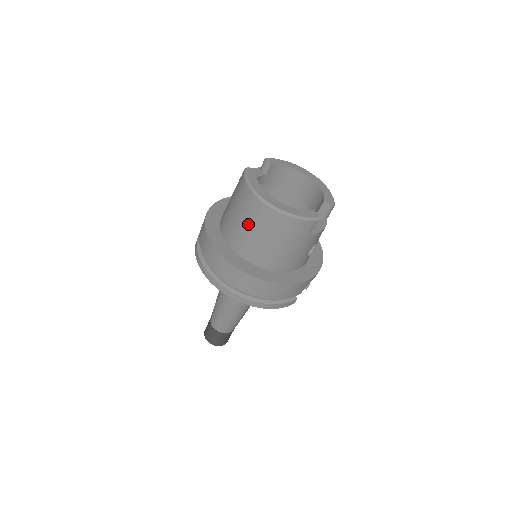
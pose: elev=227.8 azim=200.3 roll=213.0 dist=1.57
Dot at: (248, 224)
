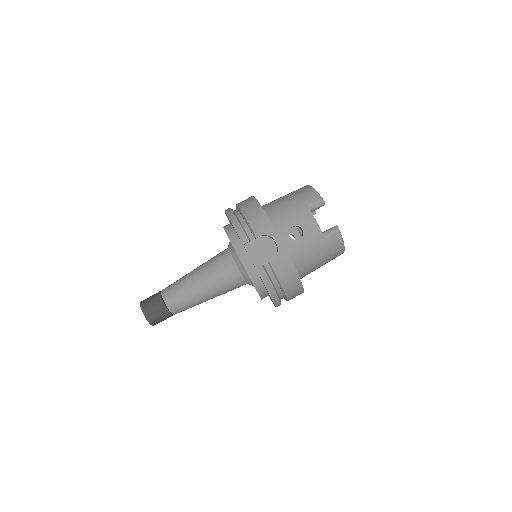
Dot at: occluded
